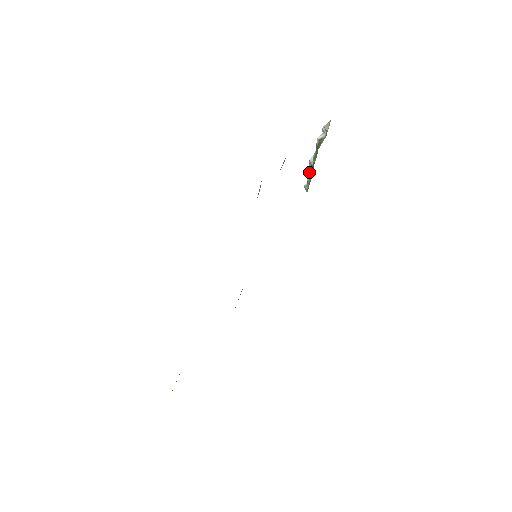
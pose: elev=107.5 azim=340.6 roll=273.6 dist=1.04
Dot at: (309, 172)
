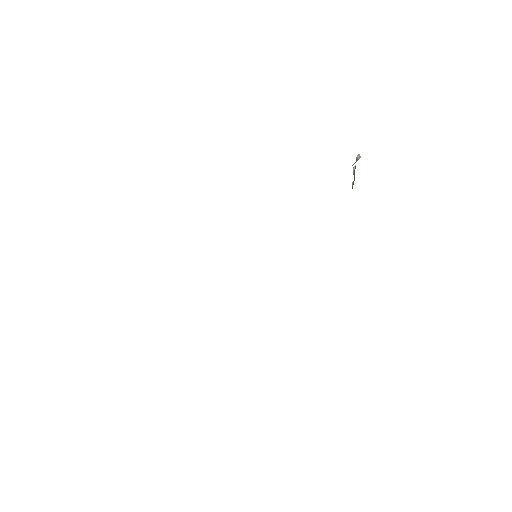
Dot at: (354, 175)
